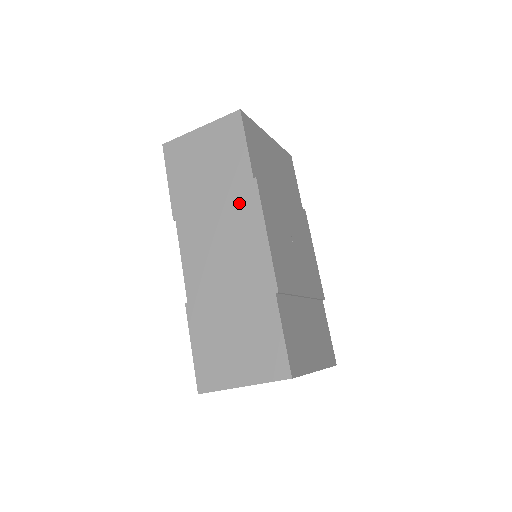
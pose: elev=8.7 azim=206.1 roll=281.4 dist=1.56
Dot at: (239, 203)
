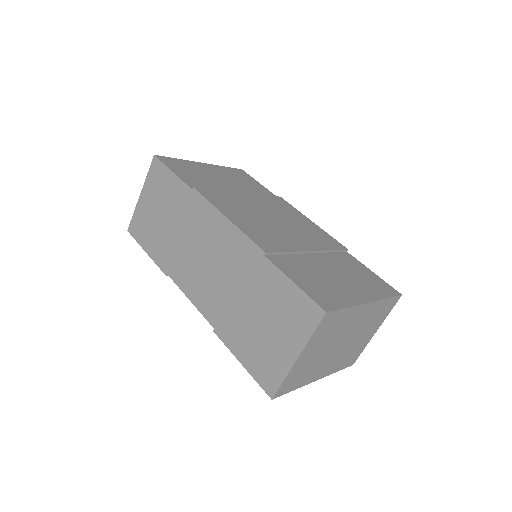
Dot at: (195, 217)
